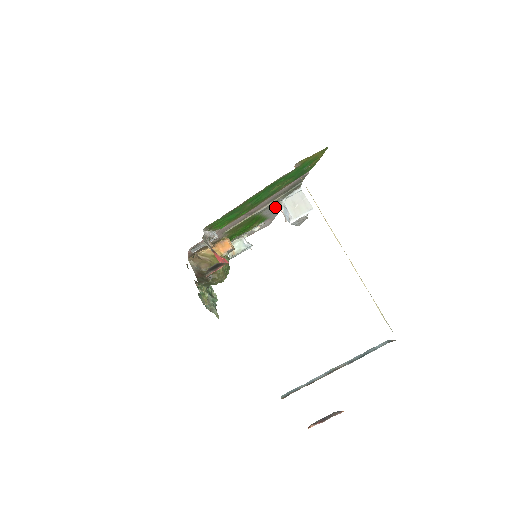
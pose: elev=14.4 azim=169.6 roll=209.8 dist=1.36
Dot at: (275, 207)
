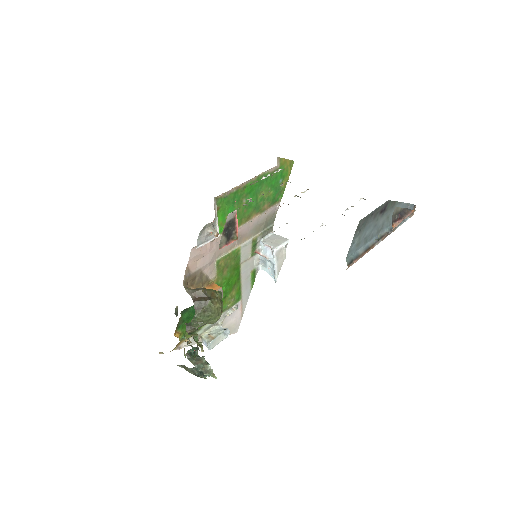
Dot at: (250, 269)
